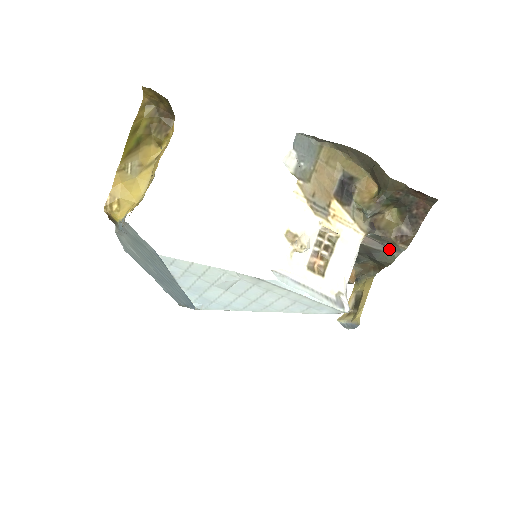
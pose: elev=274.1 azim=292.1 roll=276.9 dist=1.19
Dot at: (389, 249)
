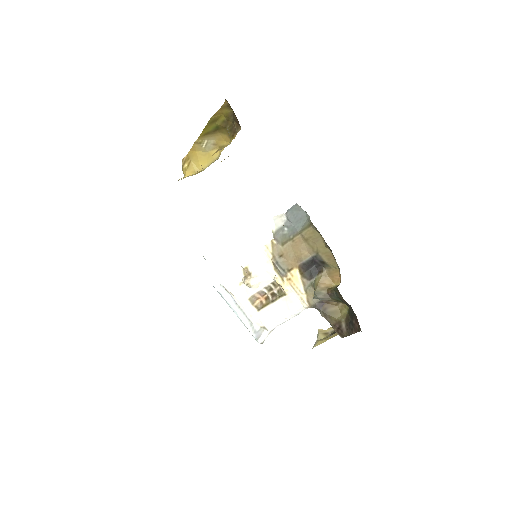
Dot at: occluded
